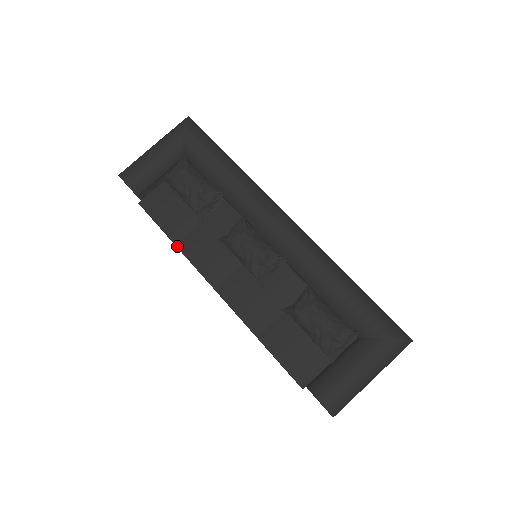
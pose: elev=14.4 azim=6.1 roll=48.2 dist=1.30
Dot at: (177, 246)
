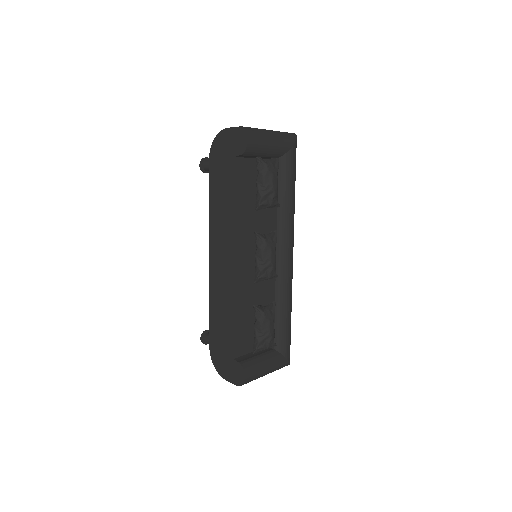
Dot at: (233, 213)
